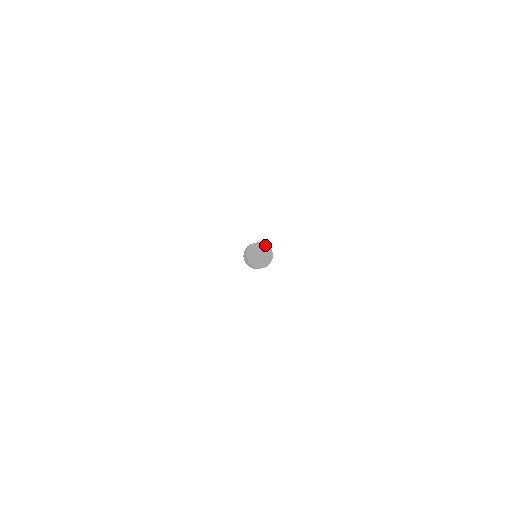
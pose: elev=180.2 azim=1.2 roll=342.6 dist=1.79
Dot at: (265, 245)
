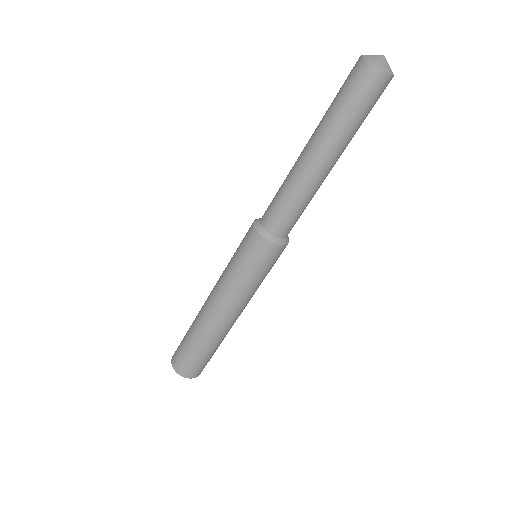
Dot at: occluded
